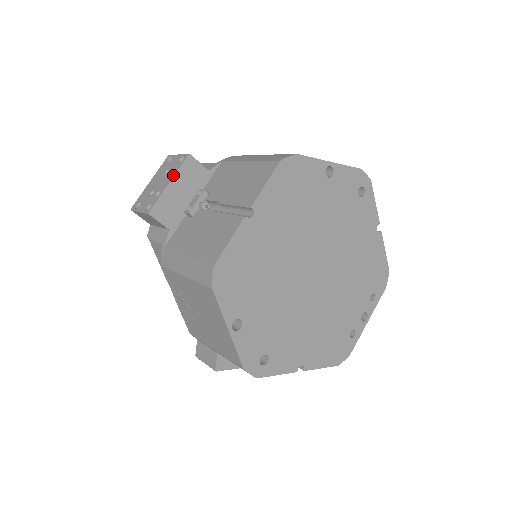
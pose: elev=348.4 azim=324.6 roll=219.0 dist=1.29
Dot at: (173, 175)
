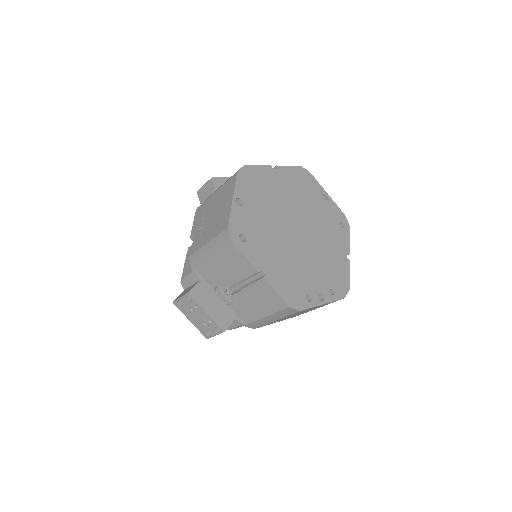
Dot at: occluded
